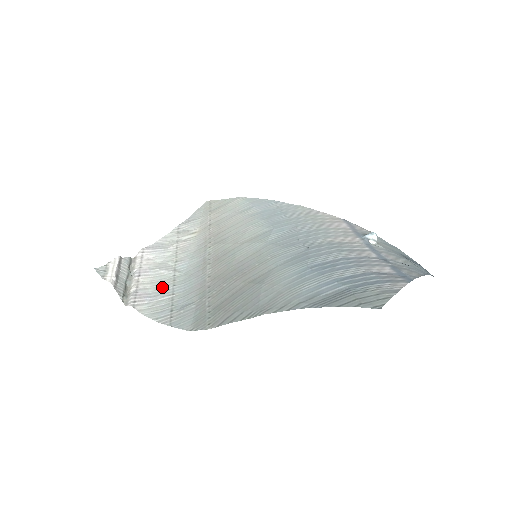
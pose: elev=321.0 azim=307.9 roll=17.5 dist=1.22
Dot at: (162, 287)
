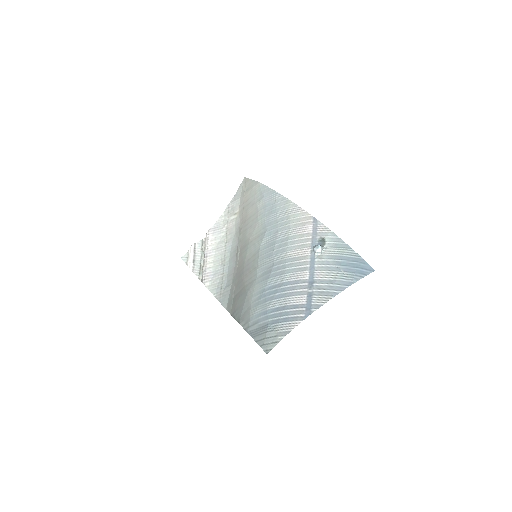
Dot at: (218, 266)
